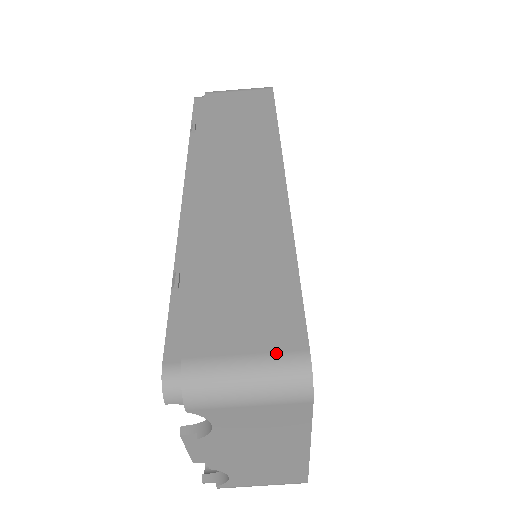
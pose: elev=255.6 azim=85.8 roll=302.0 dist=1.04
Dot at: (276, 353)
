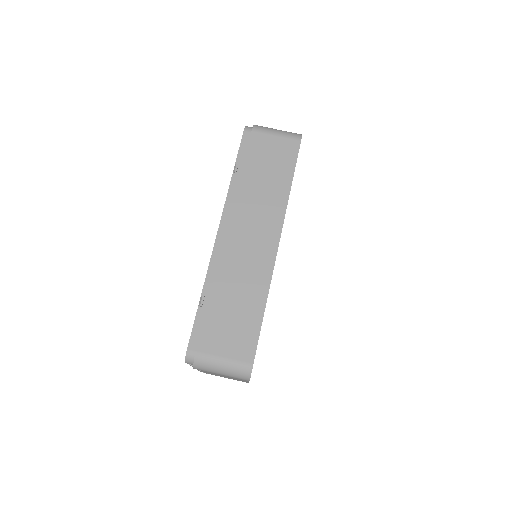
Dot at: (238, 361)
